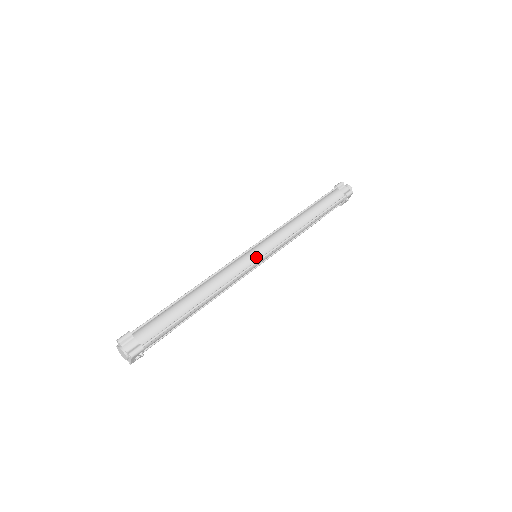
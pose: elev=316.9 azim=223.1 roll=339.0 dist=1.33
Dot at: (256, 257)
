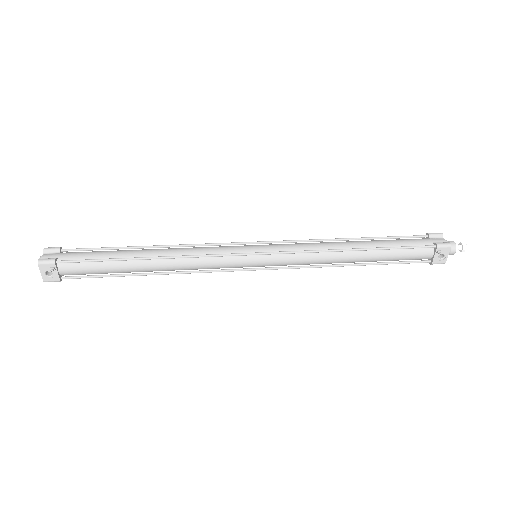
Dot at: (249, 250)
